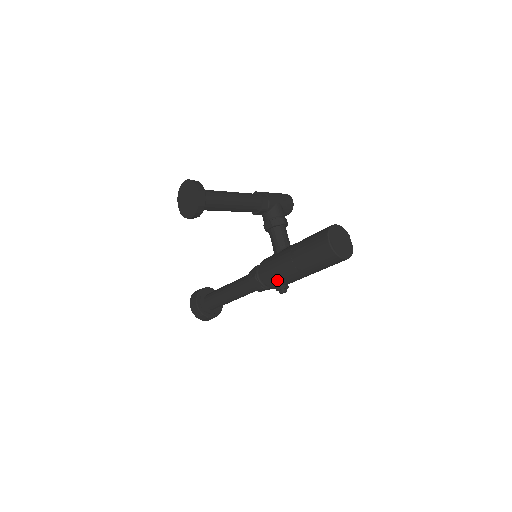
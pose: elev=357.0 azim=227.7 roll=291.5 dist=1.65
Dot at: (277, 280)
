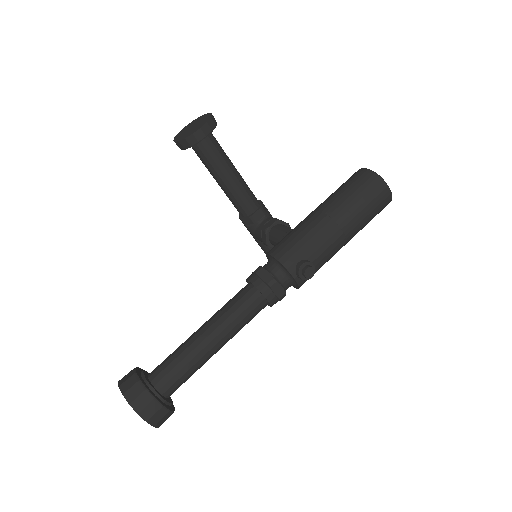
Dot at: (300, 247)
